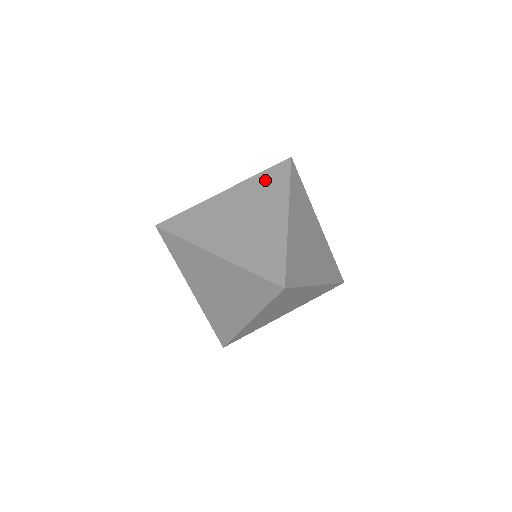
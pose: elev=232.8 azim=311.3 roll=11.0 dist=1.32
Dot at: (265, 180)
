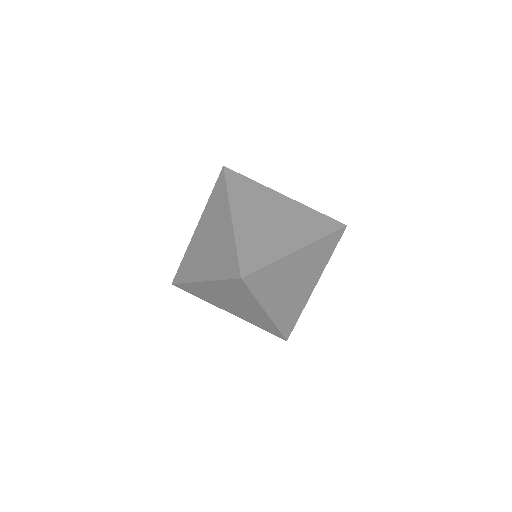
Dot at: (315, 218)
